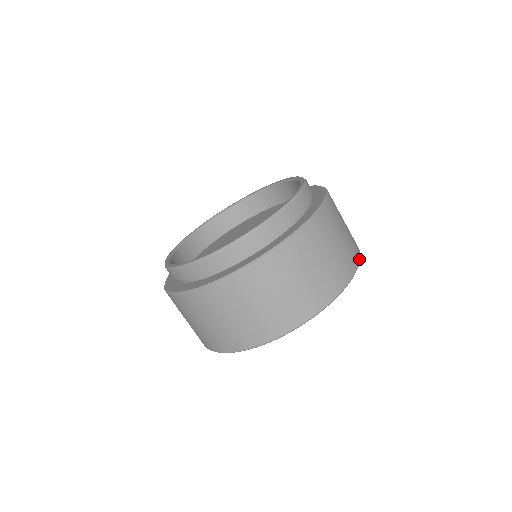
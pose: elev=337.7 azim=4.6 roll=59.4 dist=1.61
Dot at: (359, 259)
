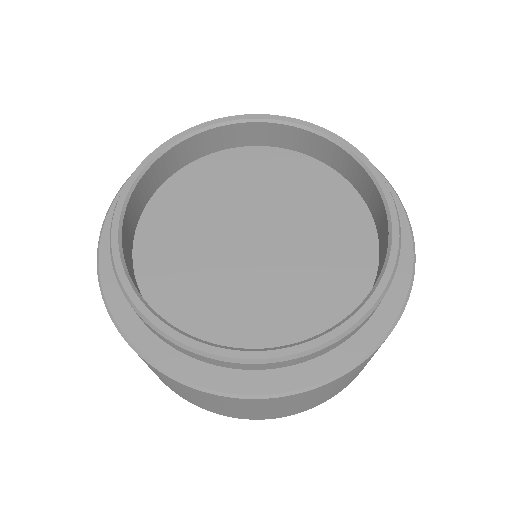
Dot at: occluded
